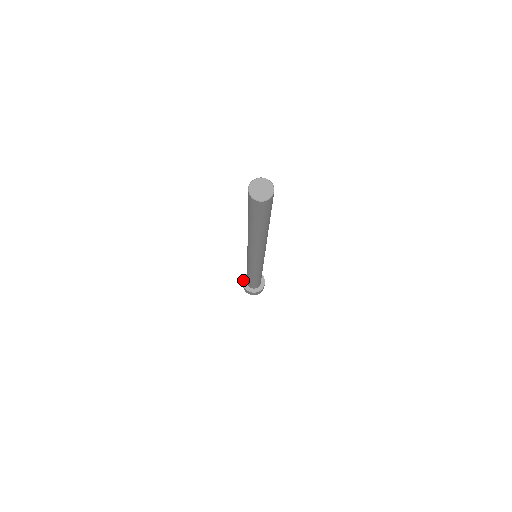
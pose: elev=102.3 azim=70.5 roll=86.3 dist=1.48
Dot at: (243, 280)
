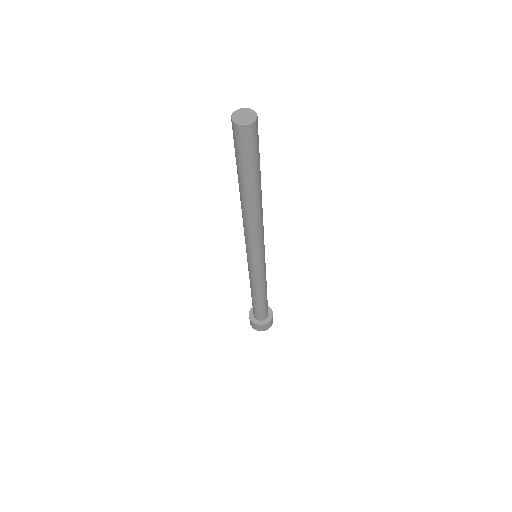
Dot at: (250, 318)
